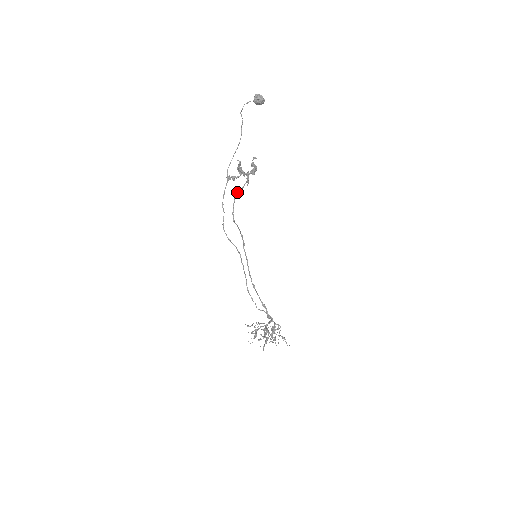
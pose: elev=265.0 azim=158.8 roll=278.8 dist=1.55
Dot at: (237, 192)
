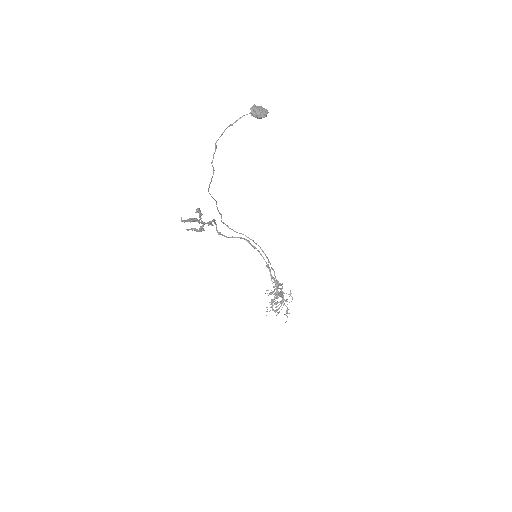
Dot at: (213, 219)
